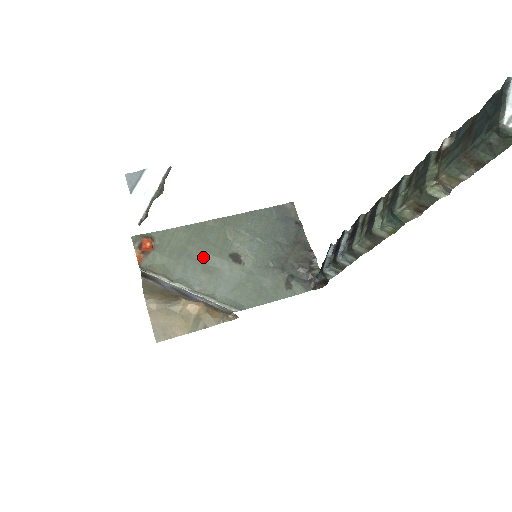
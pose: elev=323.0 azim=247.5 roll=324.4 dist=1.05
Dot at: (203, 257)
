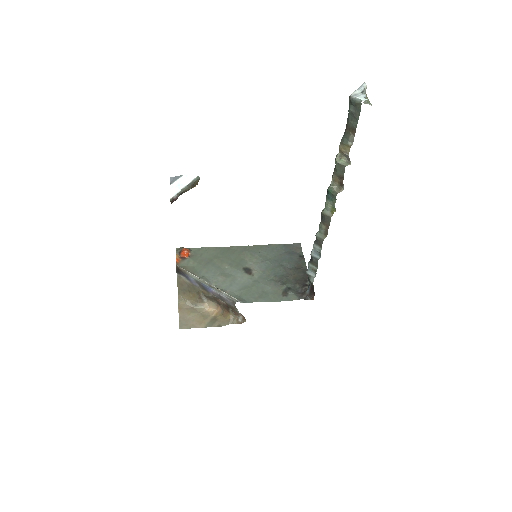
Dot at: (223, 267)
